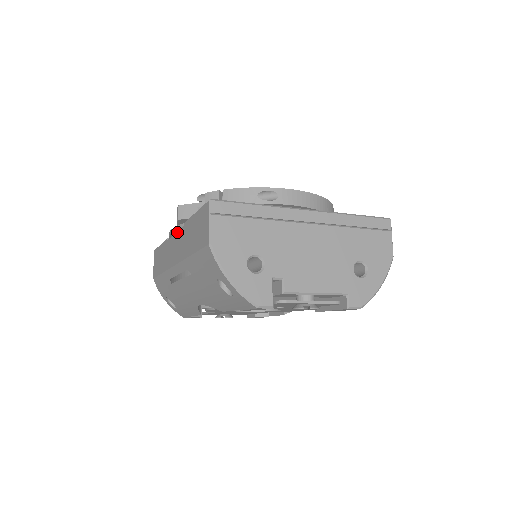
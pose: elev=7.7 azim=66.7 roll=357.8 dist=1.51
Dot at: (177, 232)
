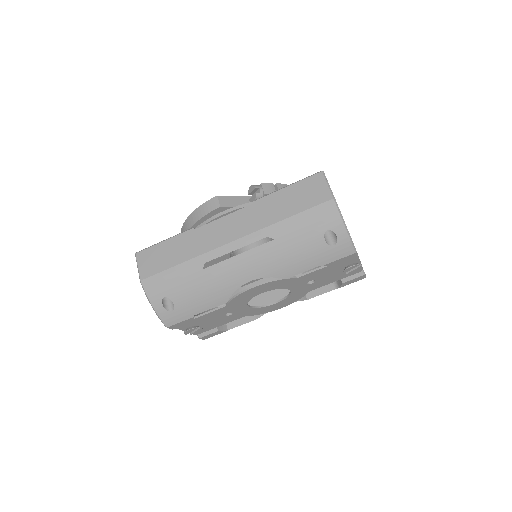
Dot at: (234, 212)
